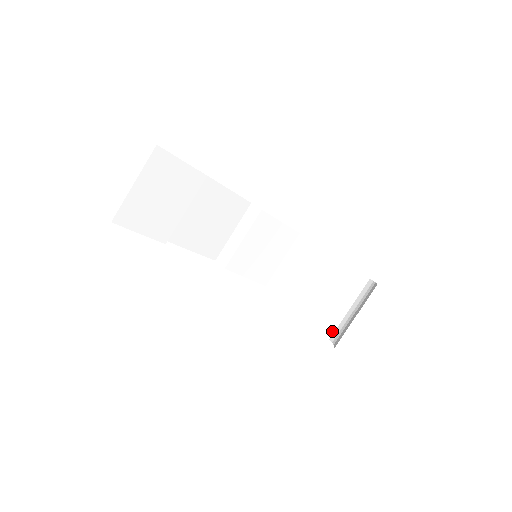
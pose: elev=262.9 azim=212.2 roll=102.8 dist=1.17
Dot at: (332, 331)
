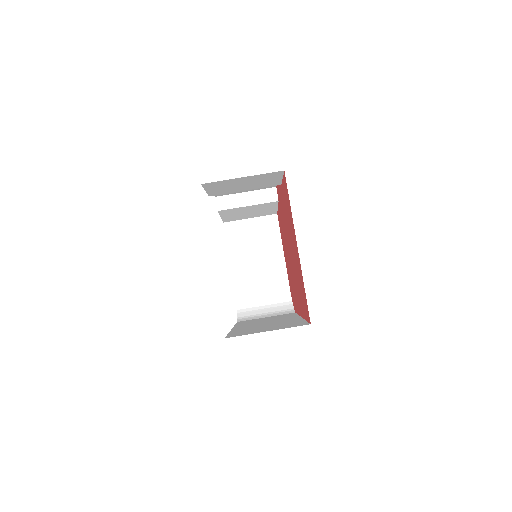
Dot at: (242, 299)
